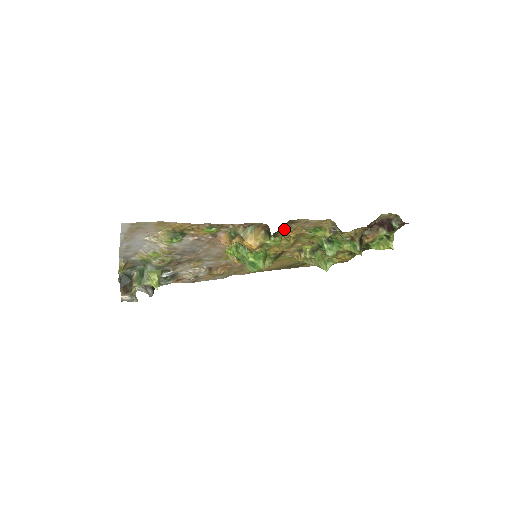
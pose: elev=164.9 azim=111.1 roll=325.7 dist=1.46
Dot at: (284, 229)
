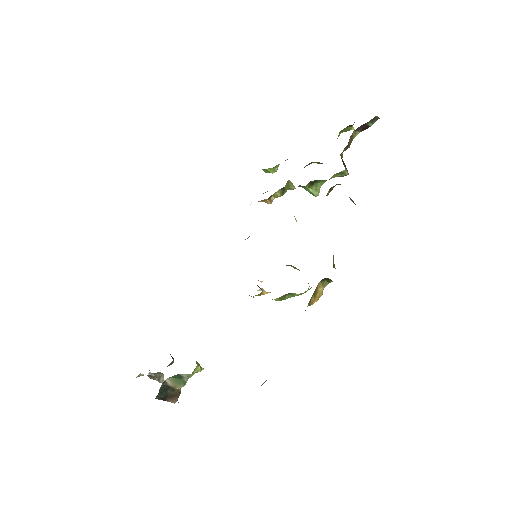
Dot at: (333, 261)
